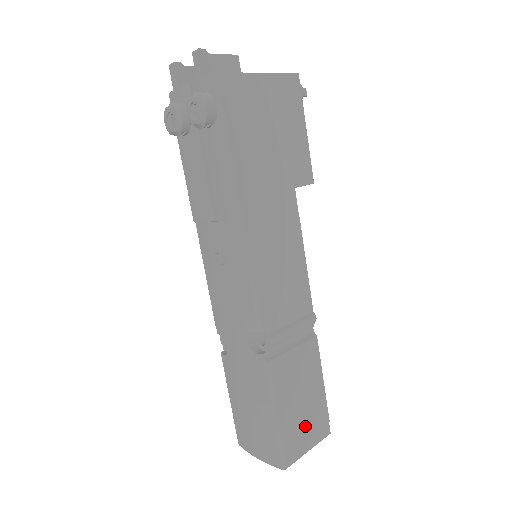
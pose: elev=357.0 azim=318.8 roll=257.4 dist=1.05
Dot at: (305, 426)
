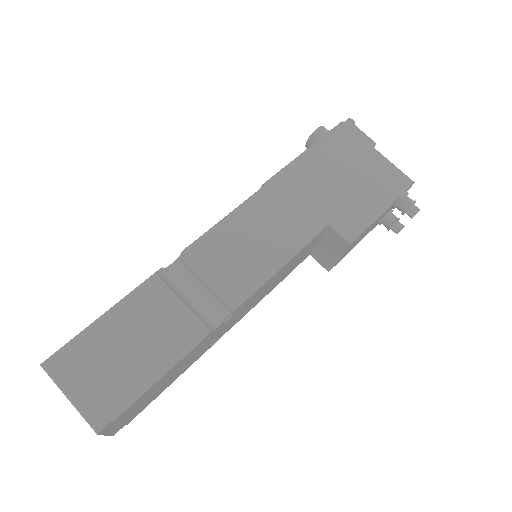
Dot at: (100, 372)
